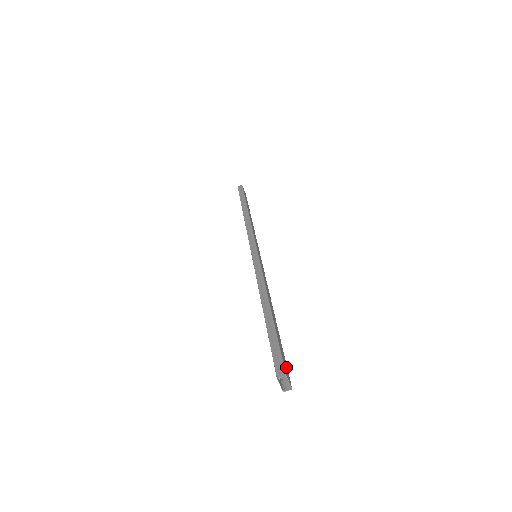
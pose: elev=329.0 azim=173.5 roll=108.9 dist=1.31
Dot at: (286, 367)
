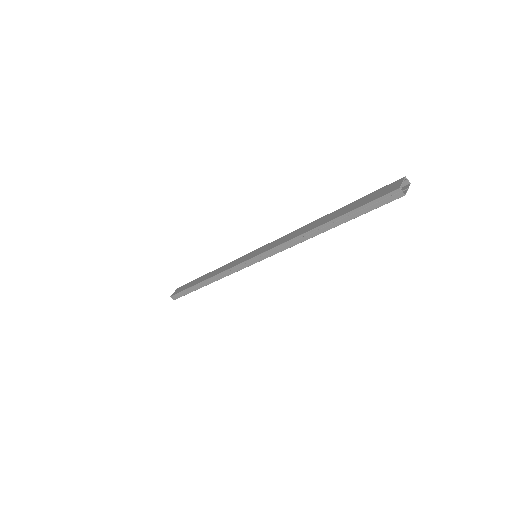
Dot at: (386, 201)
